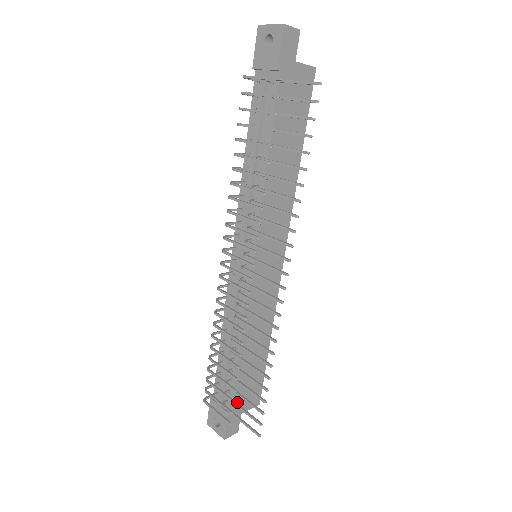
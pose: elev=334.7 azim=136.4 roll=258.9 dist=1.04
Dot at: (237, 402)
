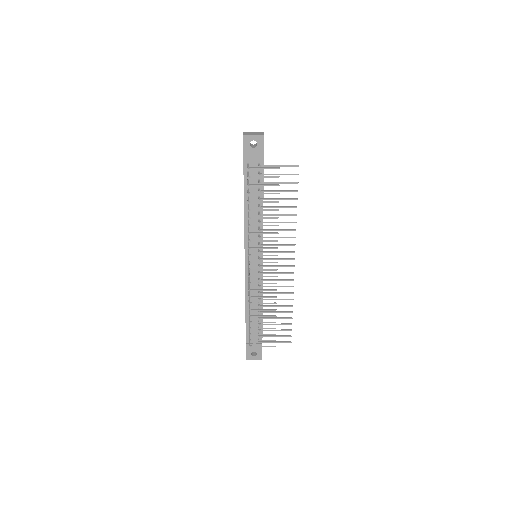
Dot at: occluded
